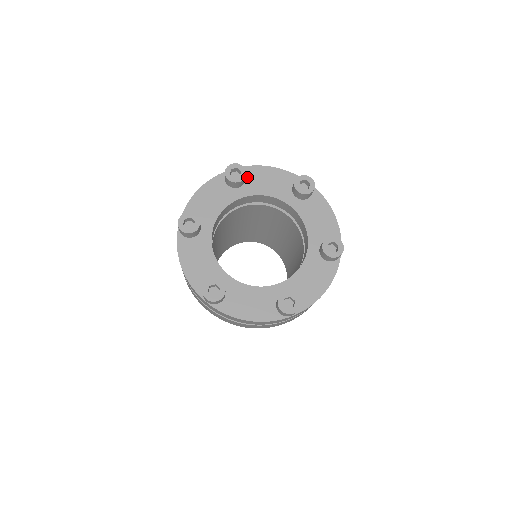
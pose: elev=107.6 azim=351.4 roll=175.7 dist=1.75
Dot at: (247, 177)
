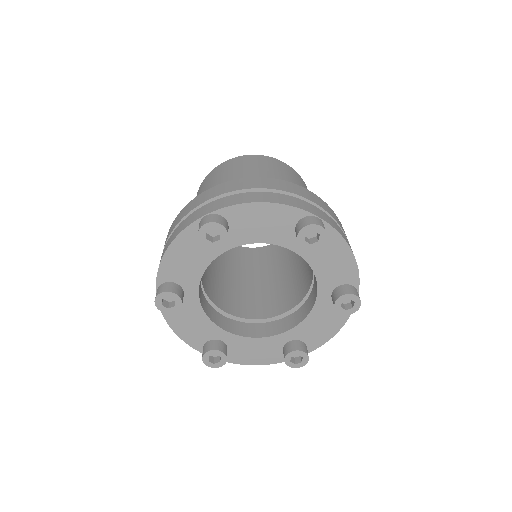
Dot at: occluded
